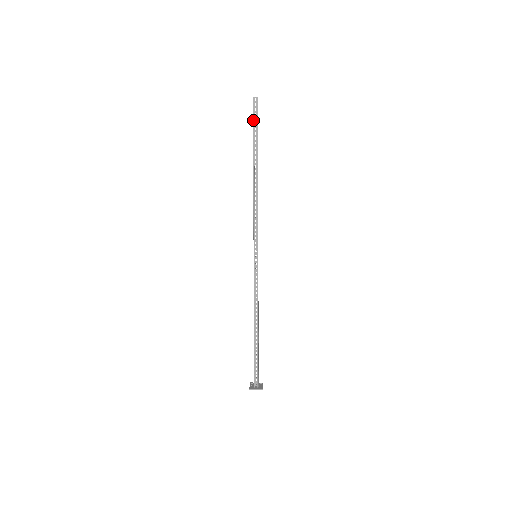
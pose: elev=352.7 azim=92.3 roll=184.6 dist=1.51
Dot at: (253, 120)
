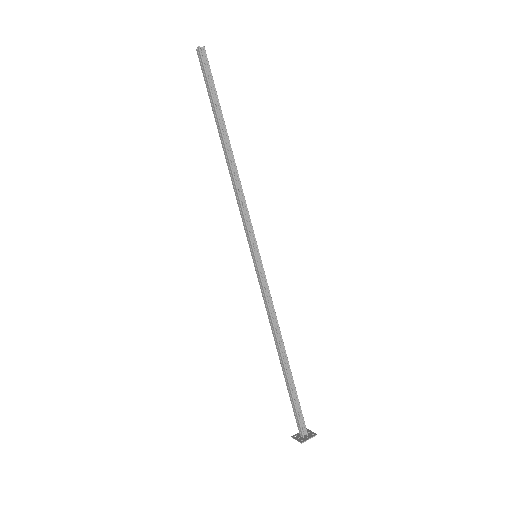
Dot at: (206, 76)
